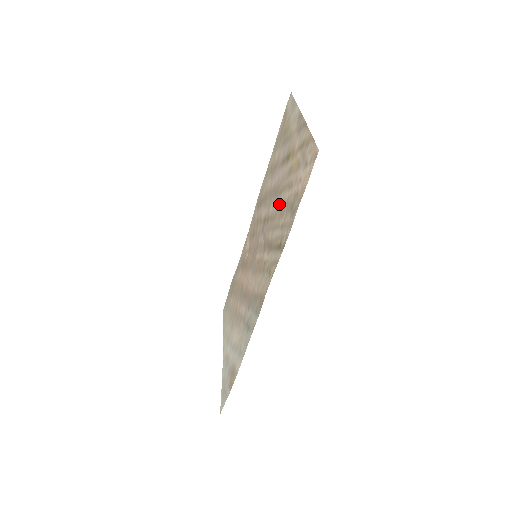
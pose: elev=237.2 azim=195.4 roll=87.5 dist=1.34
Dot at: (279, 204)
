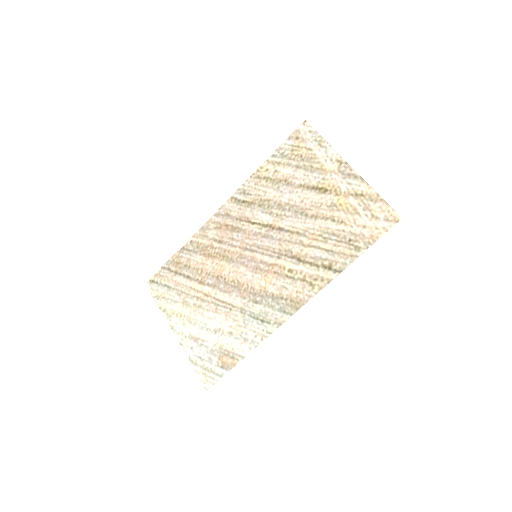
Dot at: (313, 227)
